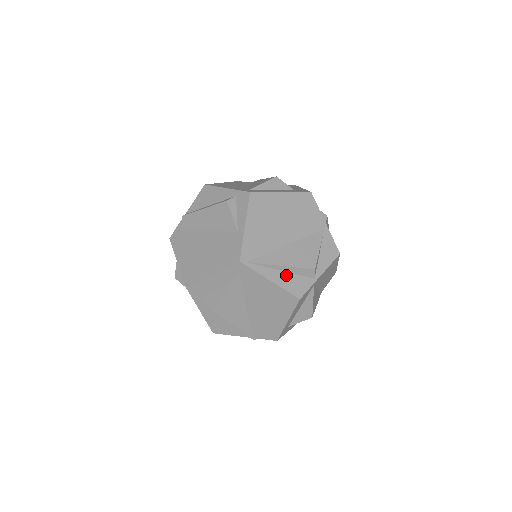
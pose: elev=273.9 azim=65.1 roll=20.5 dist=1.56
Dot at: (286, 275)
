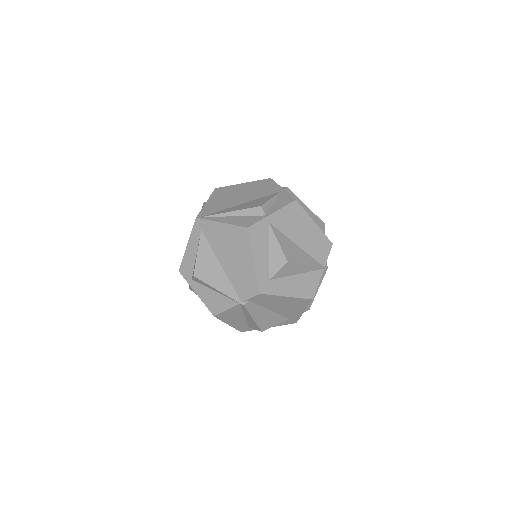
Dot at: (237, 218)
